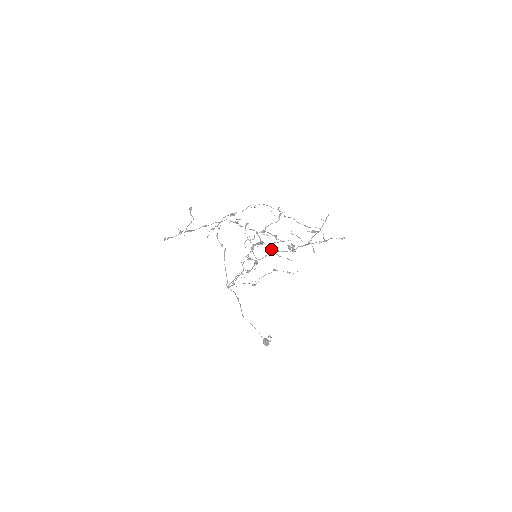
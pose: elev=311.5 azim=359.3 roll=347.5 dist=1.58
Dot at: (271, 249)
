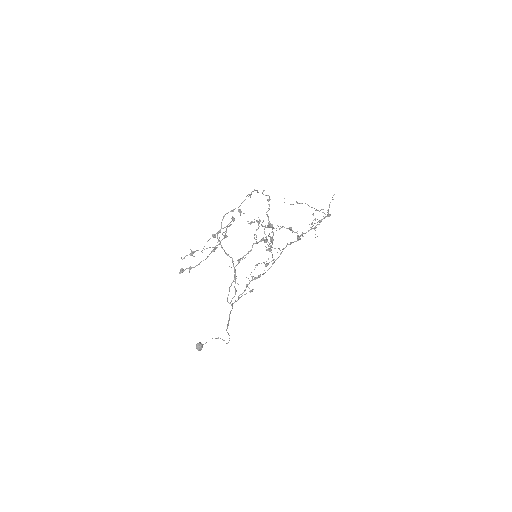
Dot at: occluded
